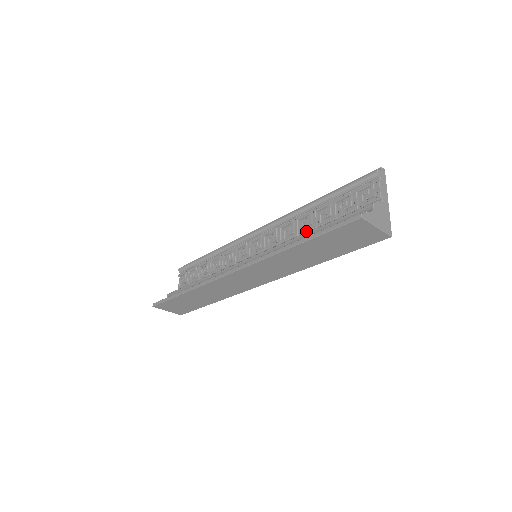
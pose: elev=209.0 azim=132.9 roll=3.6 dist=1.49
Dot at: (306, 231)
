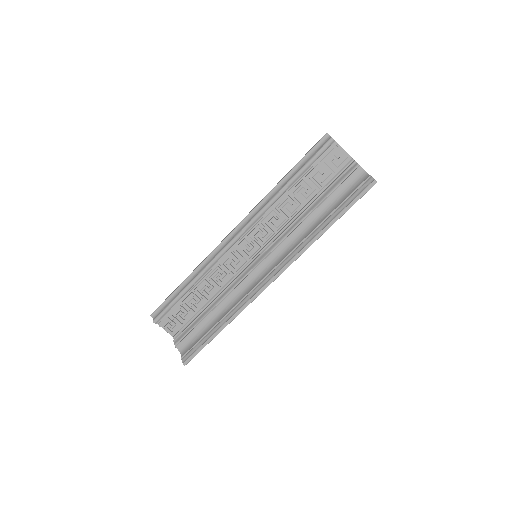
Dot at: (296, 211)
